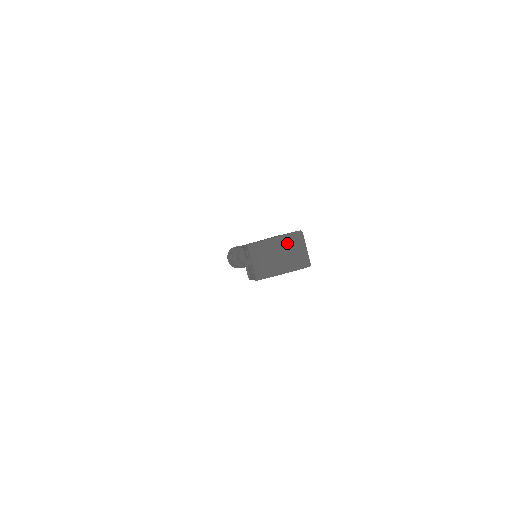
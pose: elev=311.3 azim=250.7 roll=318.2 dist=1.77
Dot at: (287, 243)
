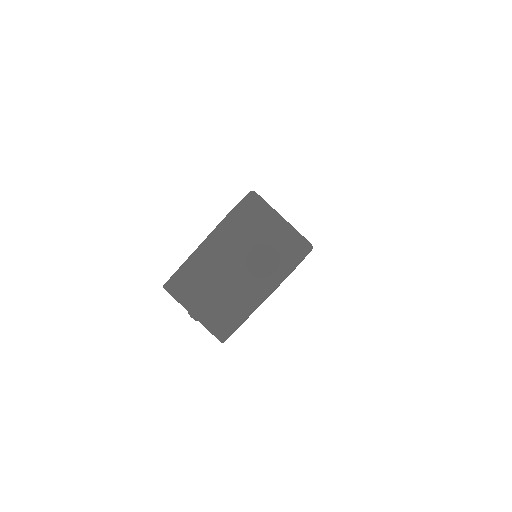
Dot at: (237, 234)
